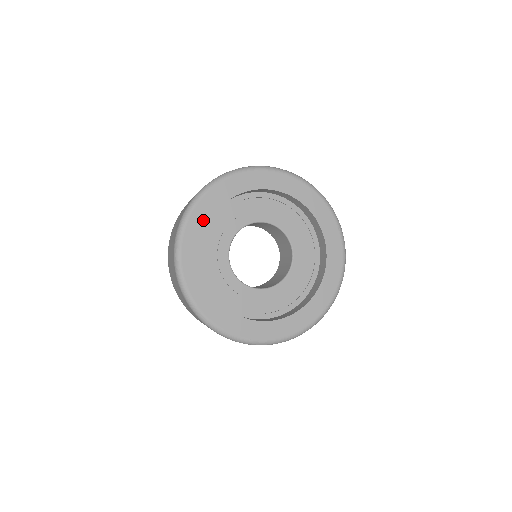
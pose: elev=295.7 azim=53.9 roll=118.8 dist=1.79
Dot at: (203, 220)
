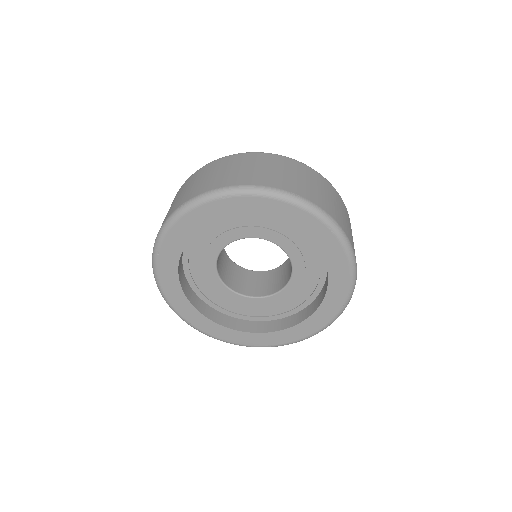
Dot at: (211, 217)
